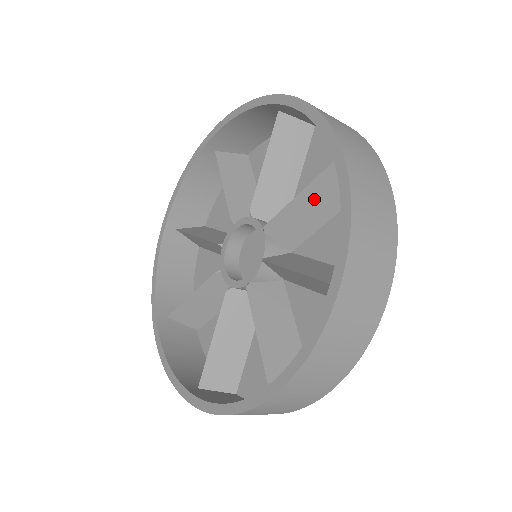
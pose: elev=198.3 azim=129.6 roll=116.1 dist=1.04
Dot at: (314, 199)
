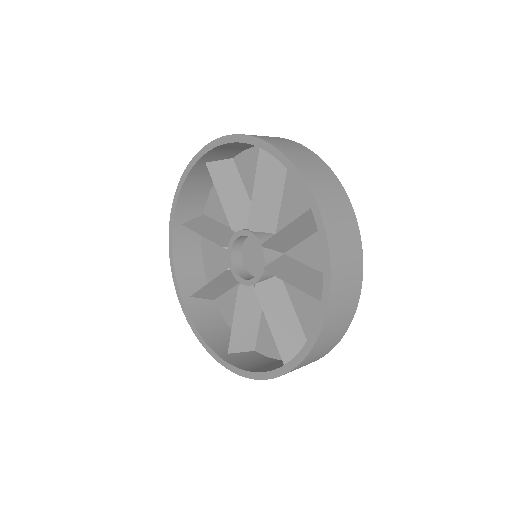
Dot at: occluded
